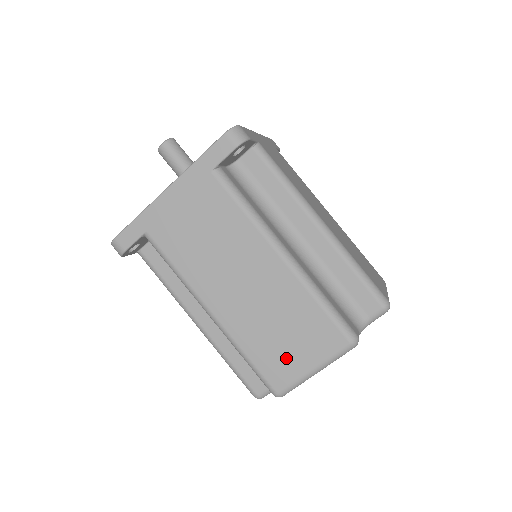
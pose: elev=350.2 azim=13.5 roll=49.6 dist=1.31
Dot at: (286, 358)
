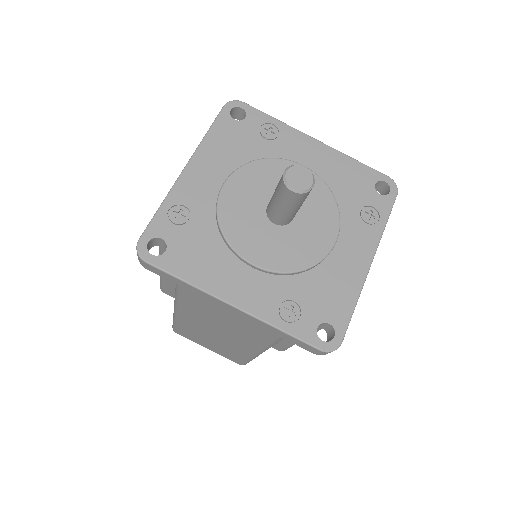
Dot at: (199, 341)
